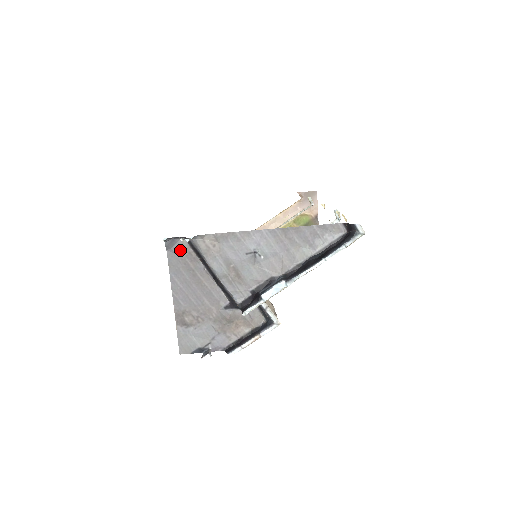
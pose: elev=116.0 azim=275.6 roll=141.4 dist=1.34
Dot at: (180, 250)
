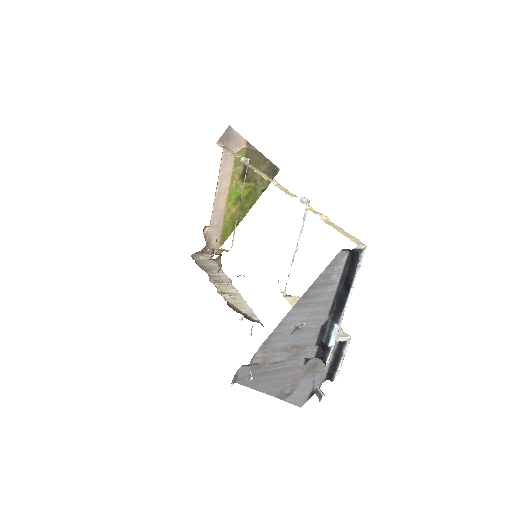
Dot at: (244, 373)
